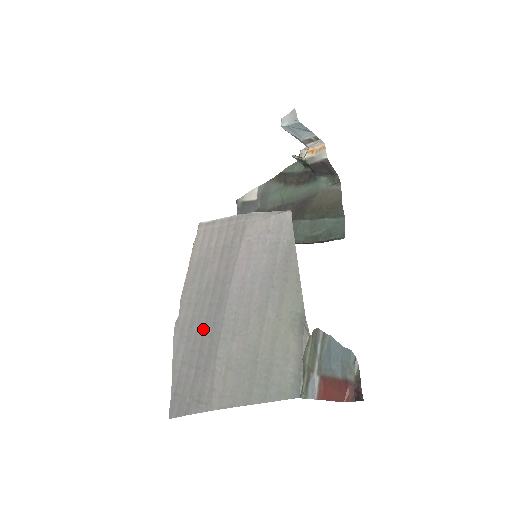
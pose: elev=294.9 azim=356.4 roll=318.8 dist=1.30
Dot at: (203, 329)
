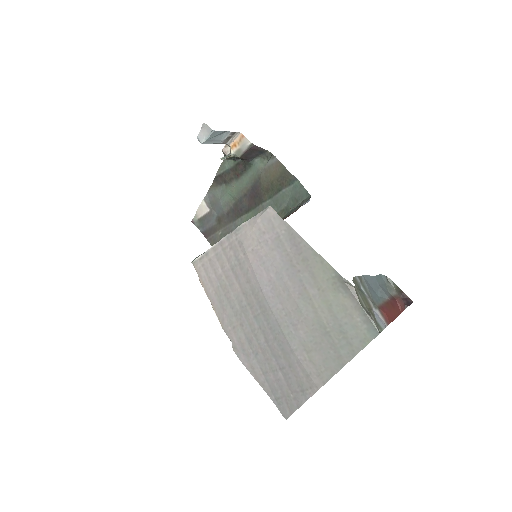
Dot at: (264, 338)
